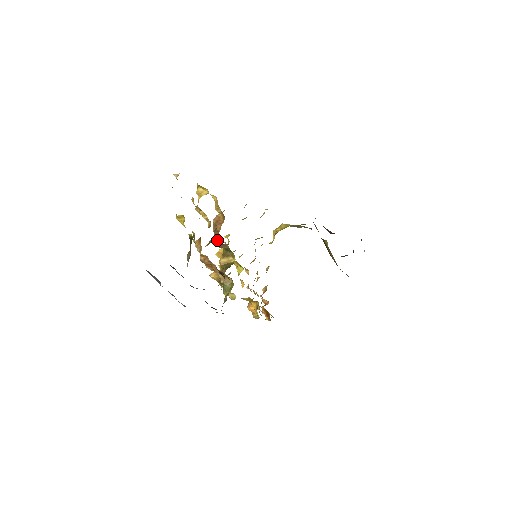
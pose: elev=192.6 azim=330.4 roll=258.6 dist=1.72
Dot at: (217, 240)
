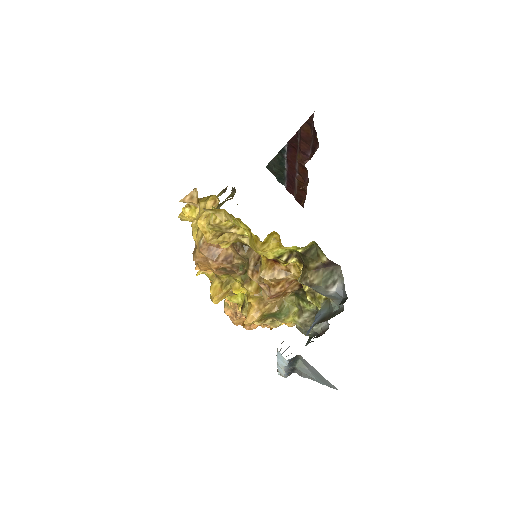
Dot at: (260, 256)
